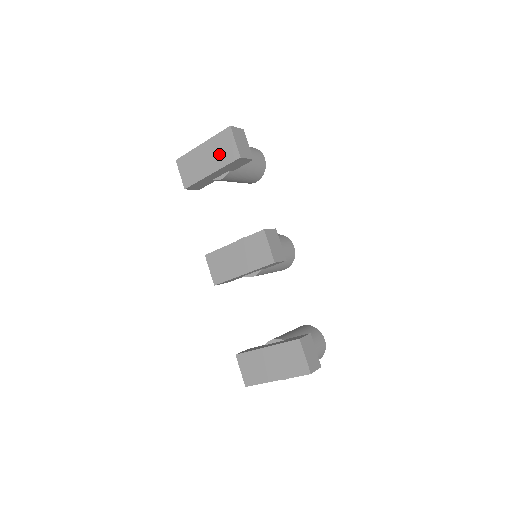
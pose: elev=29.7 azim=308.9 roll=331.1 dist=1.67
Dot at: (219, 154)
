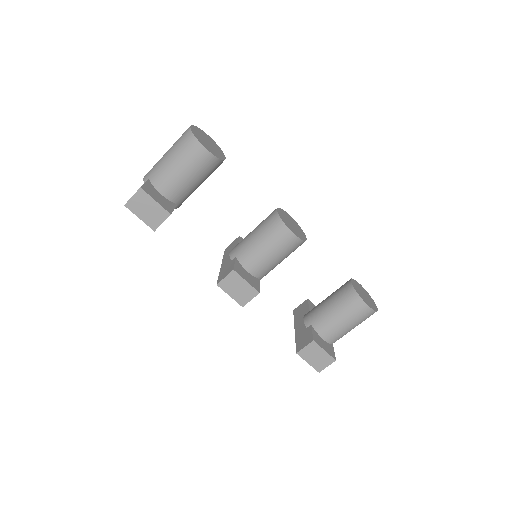
Dot at: occluded
